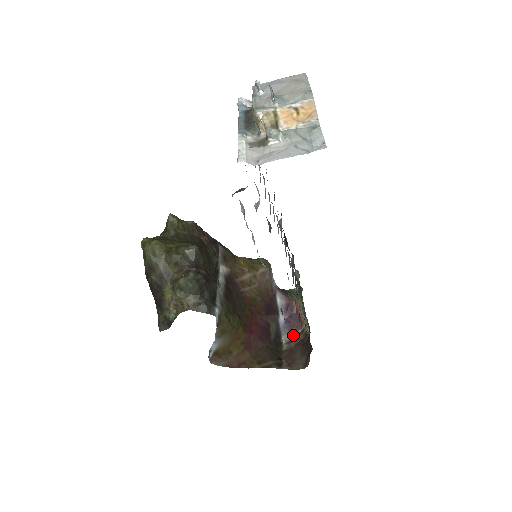
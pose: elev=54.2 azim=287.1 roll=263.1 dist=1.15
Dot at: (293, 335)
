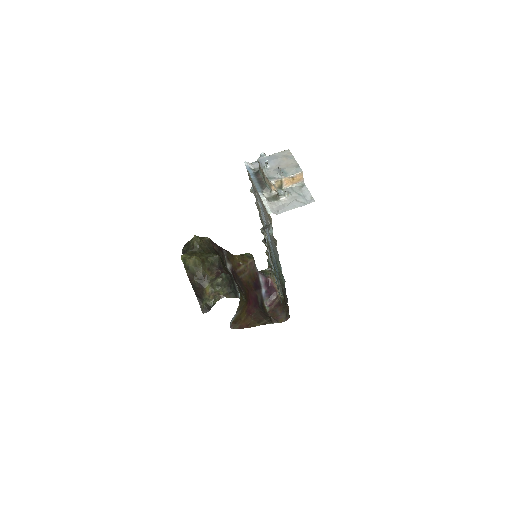
Dot at: (271, 300)
